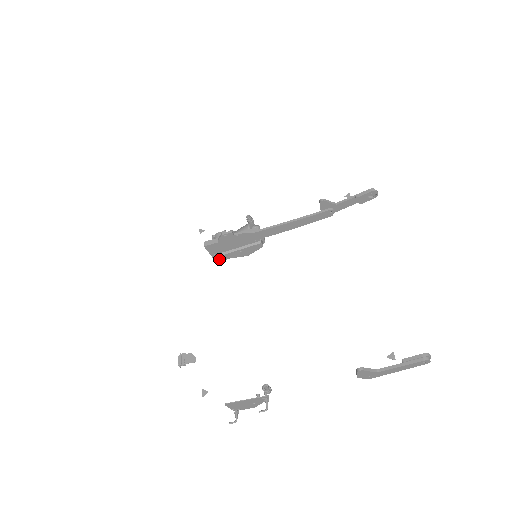
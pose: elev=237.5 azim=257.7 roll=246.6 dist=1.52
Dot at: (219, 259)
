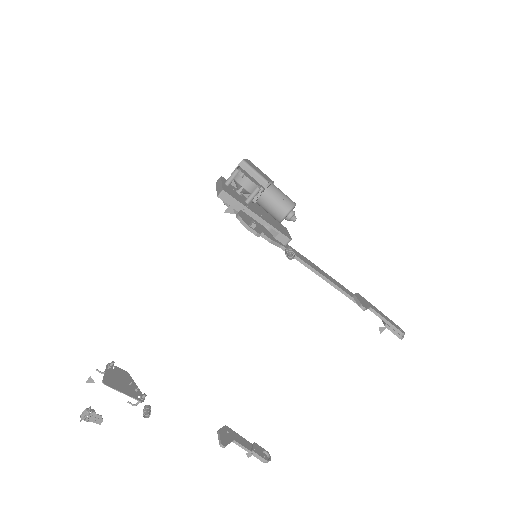
Dot at: occluded
